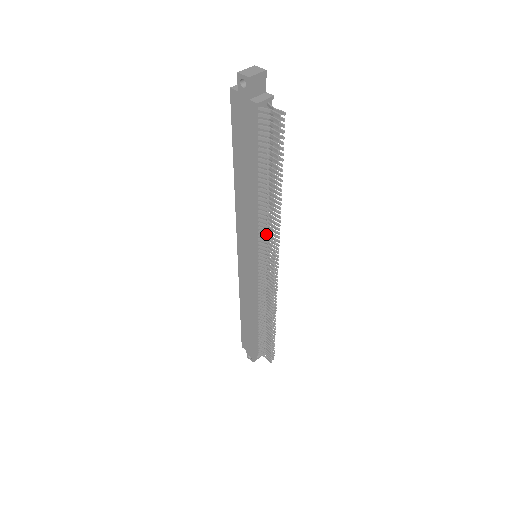
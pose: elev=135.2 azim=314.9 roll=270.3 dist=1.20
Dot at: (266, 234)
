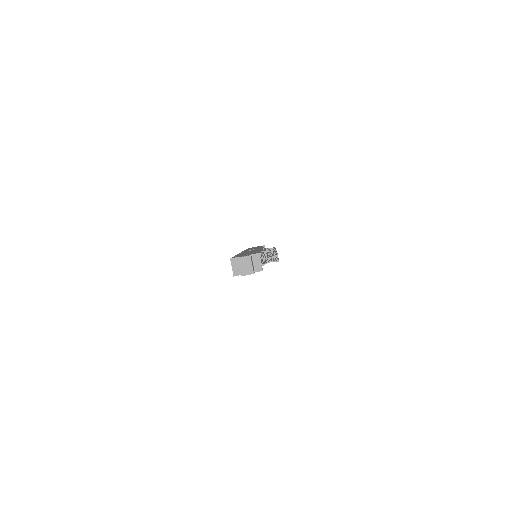
Dot at: occluded
